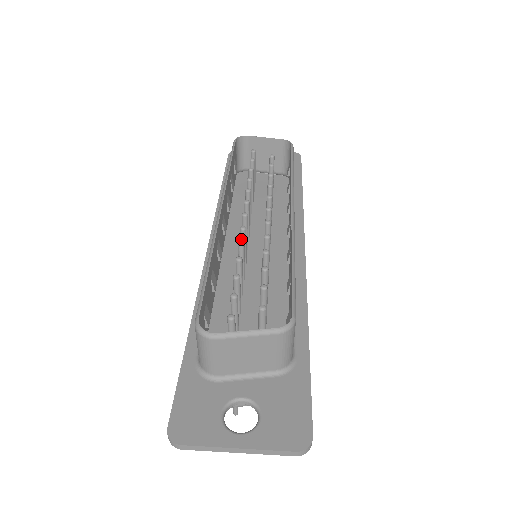
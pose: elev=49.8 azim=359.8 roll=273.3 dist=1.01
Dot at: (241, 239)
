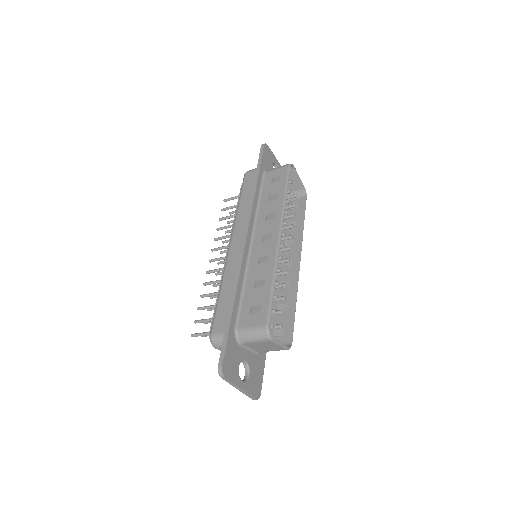
Dot at: occluded
